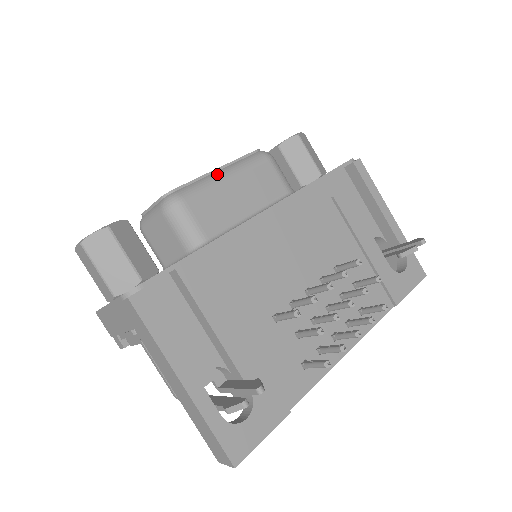
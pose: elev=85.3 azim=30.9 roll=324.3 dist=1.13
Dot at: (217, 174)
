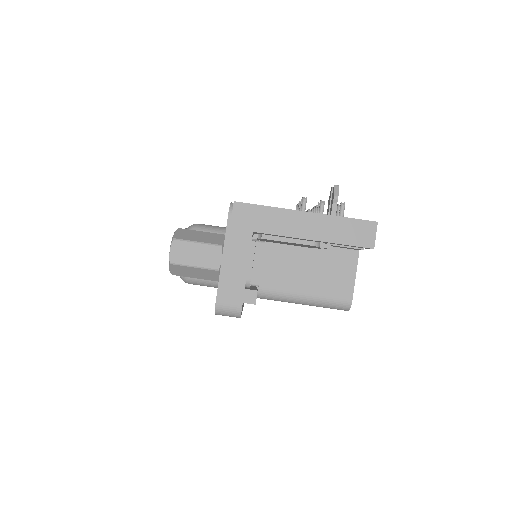
Dot at: occluded
